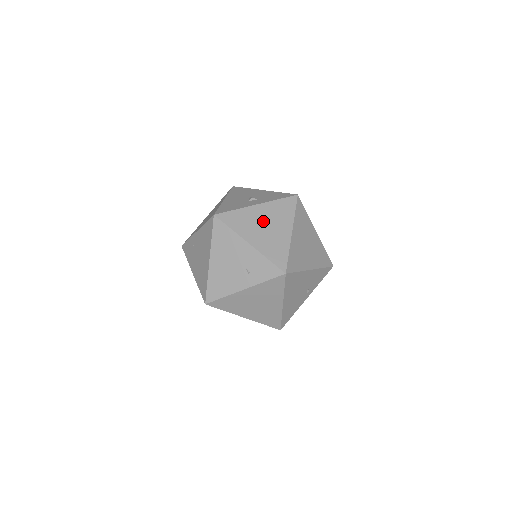
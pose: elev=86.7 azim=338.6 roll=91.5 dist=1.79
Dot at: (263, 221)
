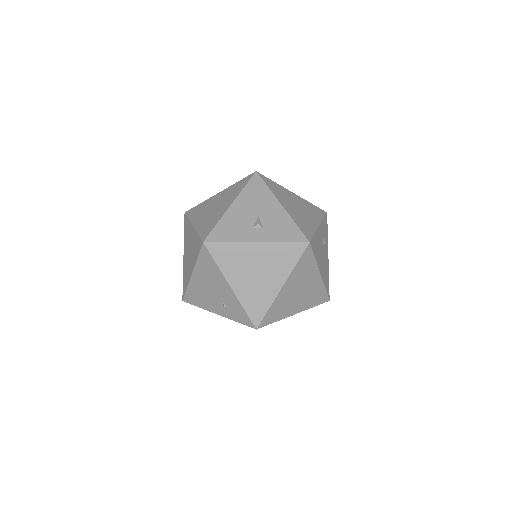
Dot at: (255, 265)
